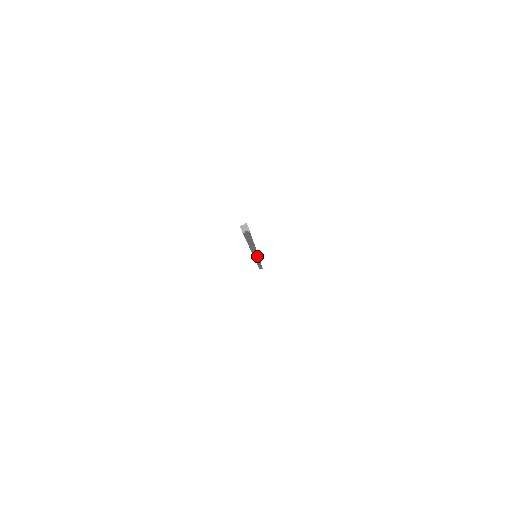
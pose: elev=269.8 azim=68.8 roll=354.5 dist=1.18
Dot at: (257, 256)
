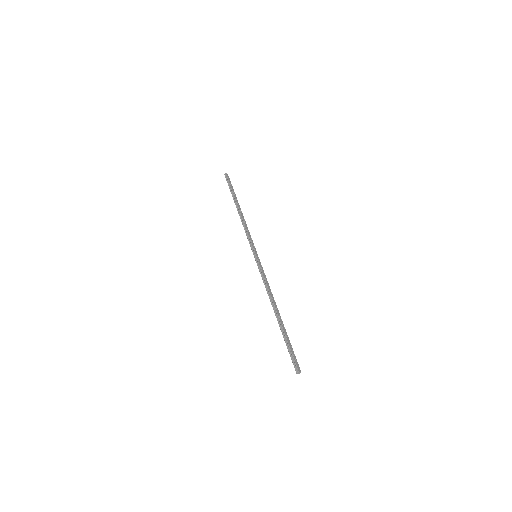
Dot at: (261, 266)
